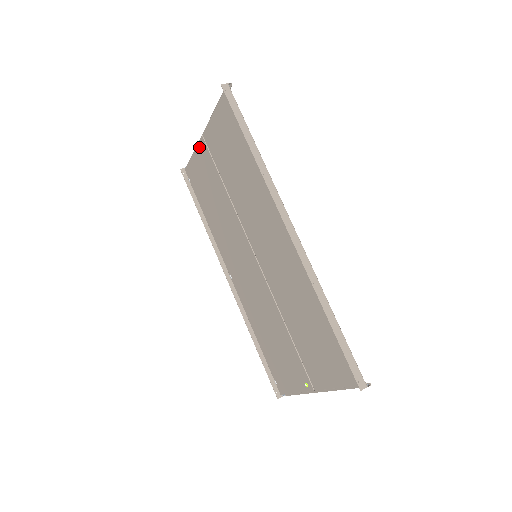
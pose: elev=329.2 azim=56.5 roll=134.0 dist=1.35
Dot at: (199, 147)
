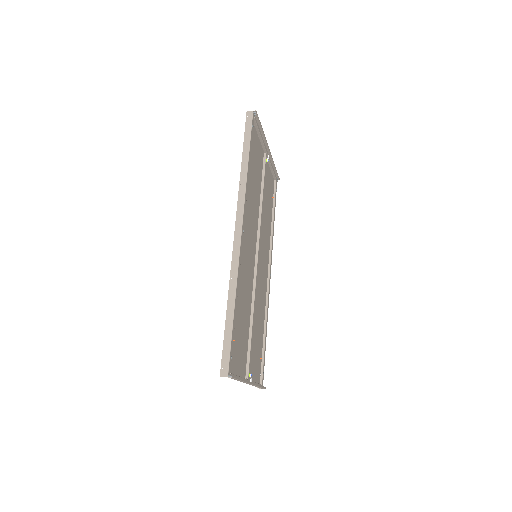
Dot at: (266, 162)
